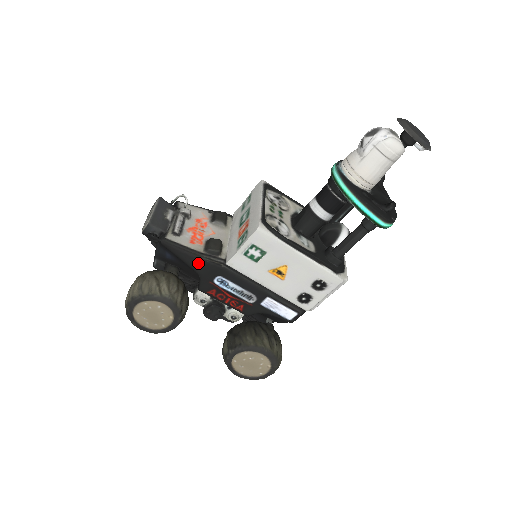
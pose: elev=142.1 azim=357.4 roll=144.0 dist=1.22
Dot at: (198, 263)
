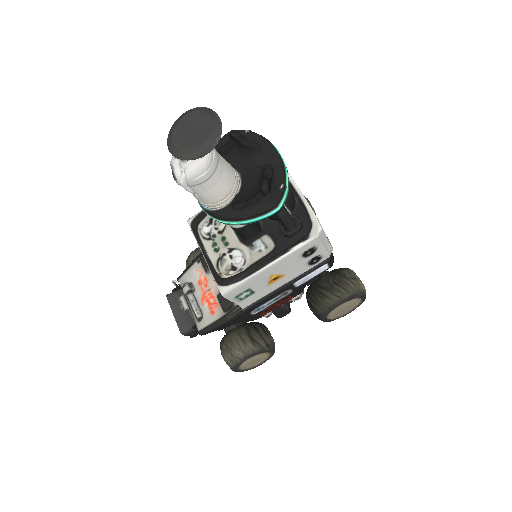
Dot at: (231, 322)
